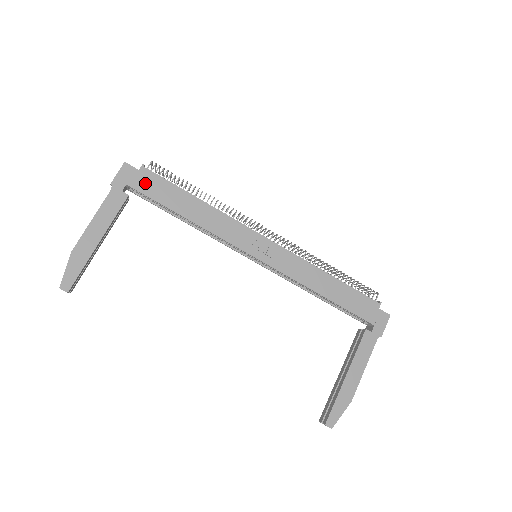
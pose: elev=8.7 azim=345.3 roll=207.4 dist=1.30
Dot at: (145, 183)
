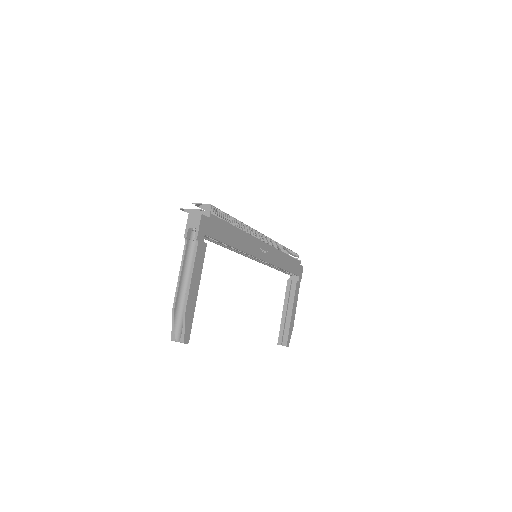
Dot at: (213, 228)
